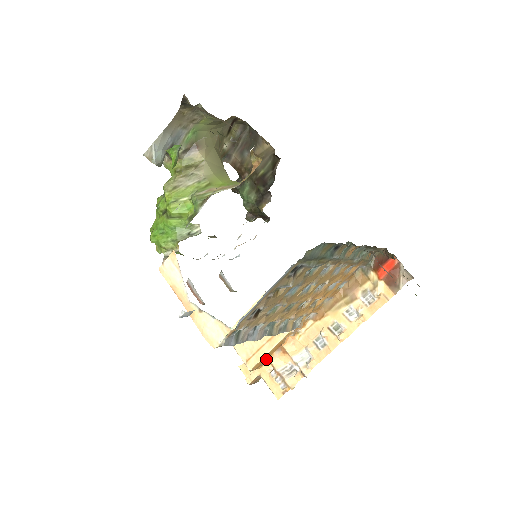
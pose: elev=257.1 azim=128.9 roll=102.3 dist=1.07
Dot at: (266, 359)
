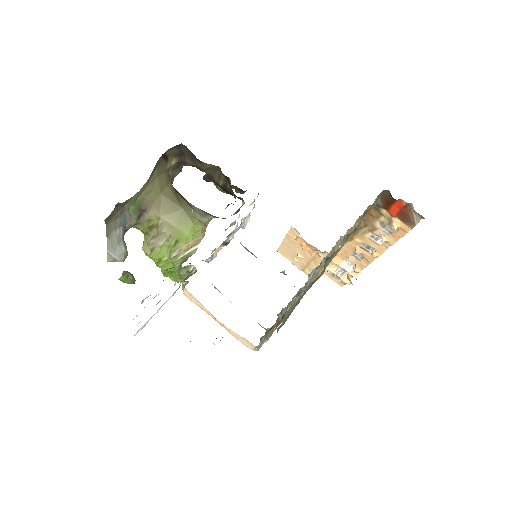
Dot at: (319, 265)
